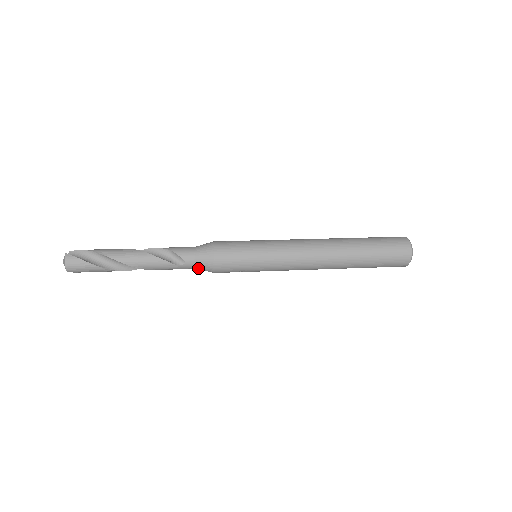
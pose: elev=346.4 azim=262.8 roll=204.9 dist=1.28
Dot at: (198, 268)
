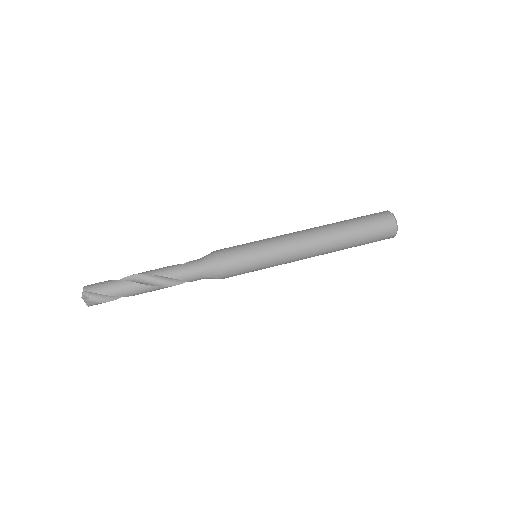
Dot at: occluded
